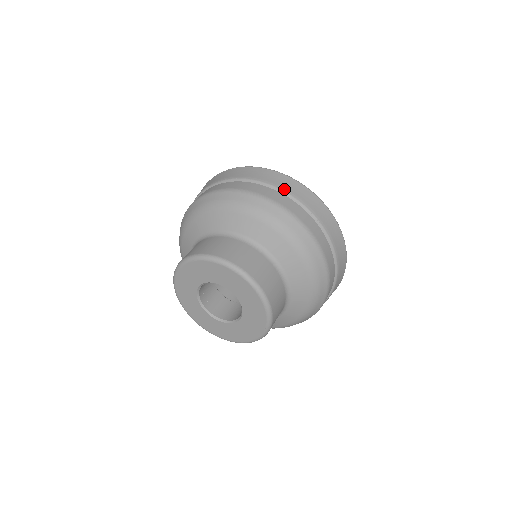
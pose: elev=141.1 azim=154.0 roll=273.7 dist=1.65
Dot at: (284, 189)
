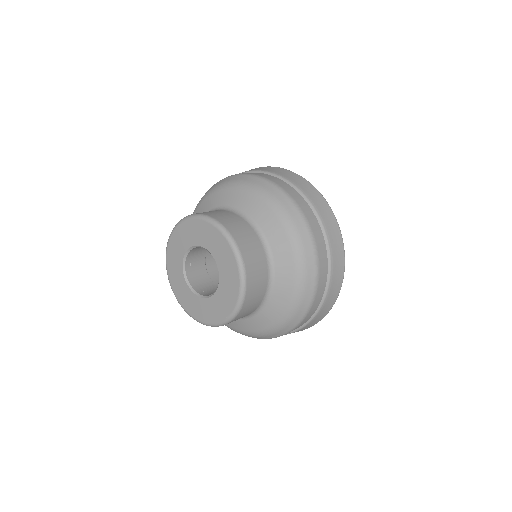
Dot at: (316, 208)
